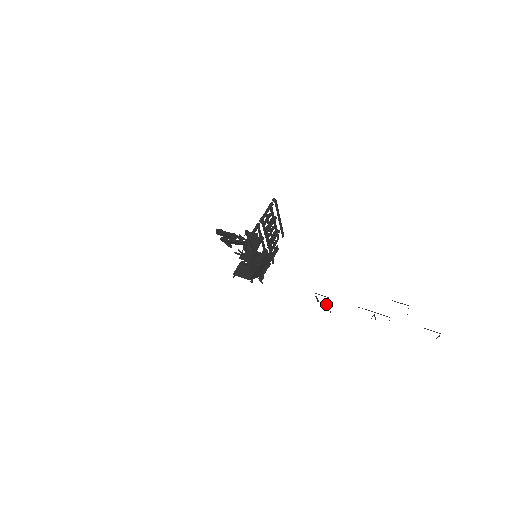
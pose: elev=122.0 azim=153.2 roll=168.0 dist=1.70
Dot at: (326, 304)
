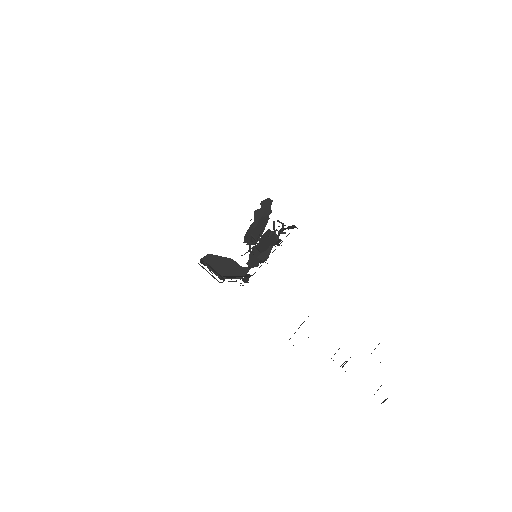
Dot at: occluded
